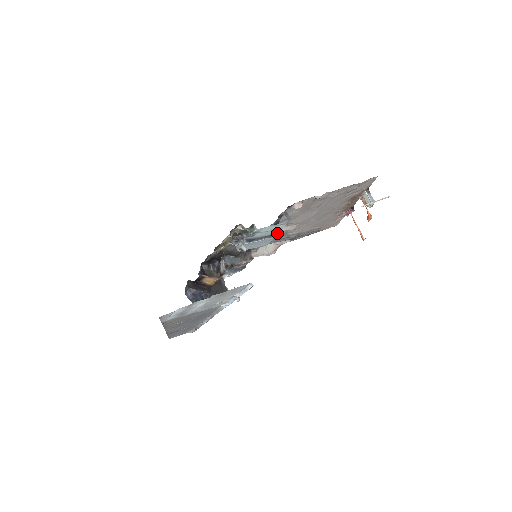
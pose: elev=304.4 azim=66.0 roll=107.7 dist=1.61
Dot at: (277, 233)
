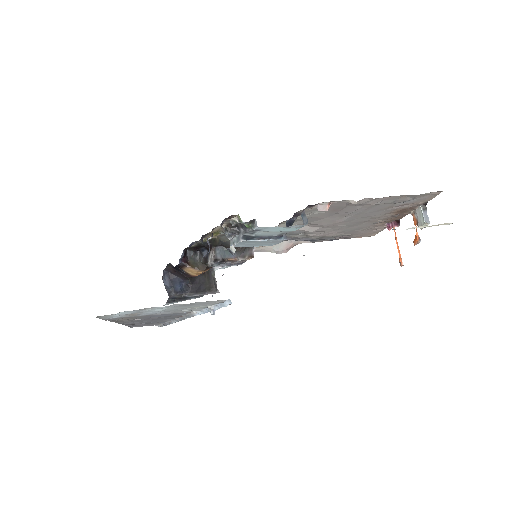
Dot at: (293, 231)
